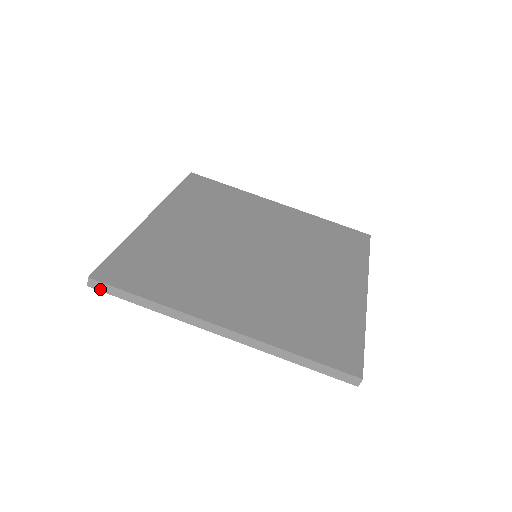
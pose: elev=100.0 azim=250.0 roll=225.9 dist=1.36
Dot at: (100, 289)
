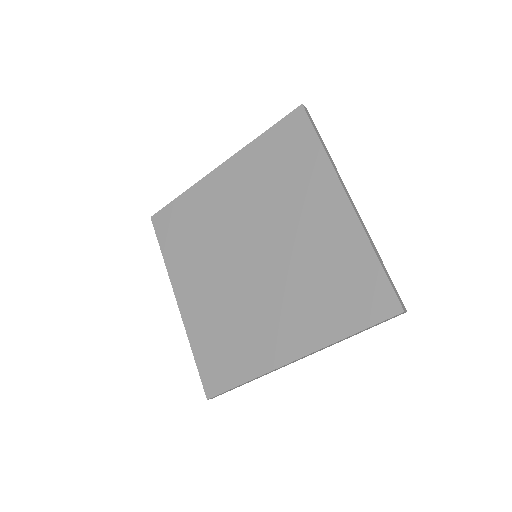
Dot at: occluded
